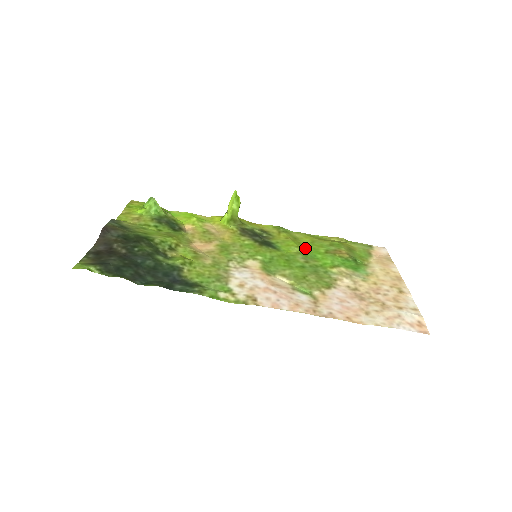
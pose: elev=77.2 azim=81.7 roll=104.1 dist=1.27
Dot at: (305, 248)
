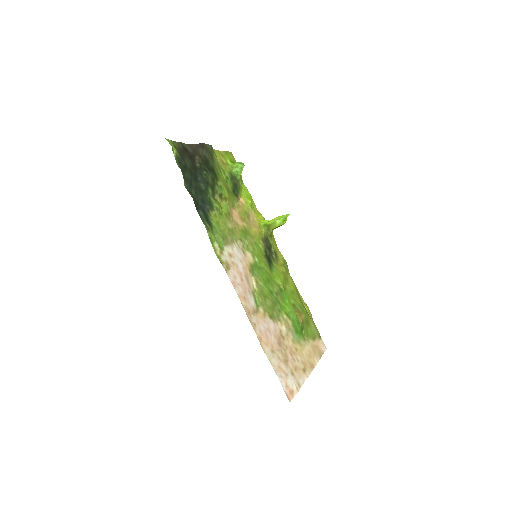
Dot at: (285, 289)
